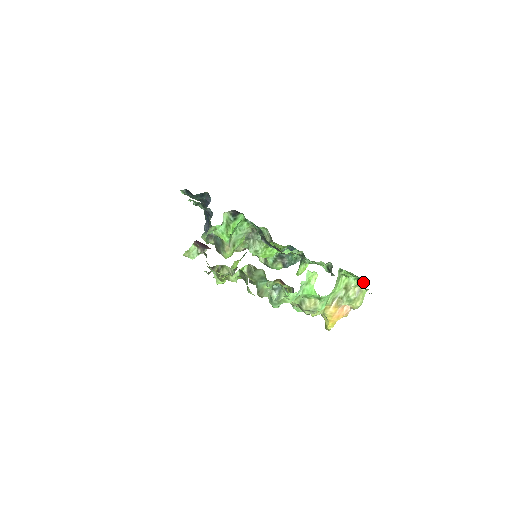
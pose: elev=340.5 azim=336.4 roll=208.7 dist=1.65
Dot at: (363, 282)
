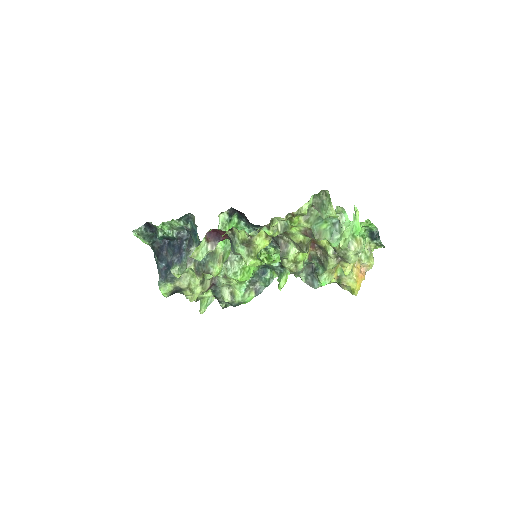
Dot at: (376, 233)
